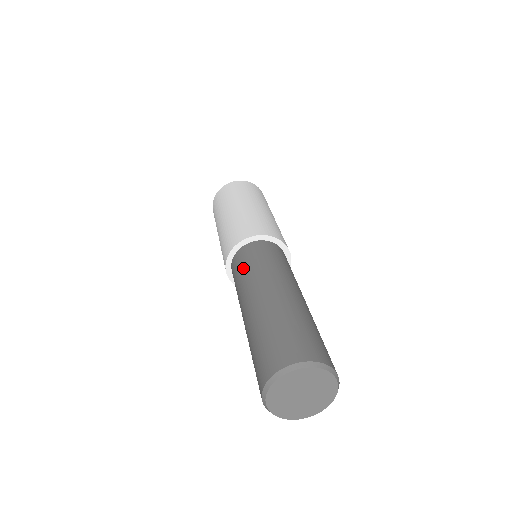
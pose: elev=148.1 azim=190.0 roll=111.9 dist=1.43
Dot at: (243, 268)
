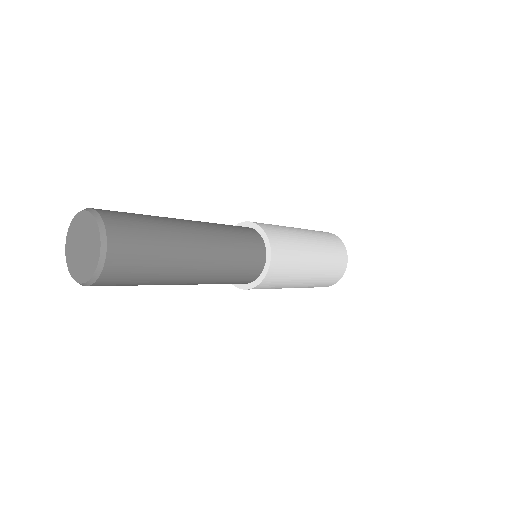
Dot at: occluded
